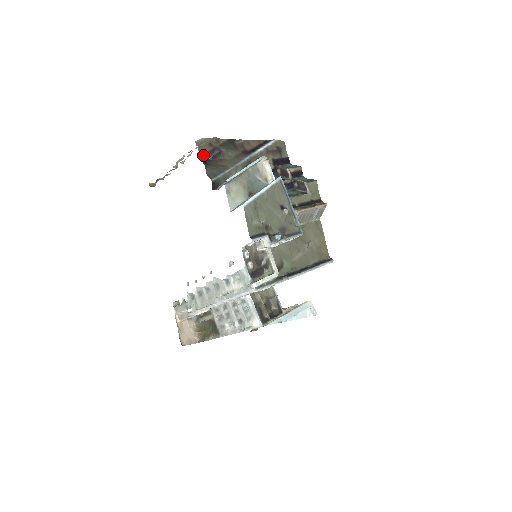
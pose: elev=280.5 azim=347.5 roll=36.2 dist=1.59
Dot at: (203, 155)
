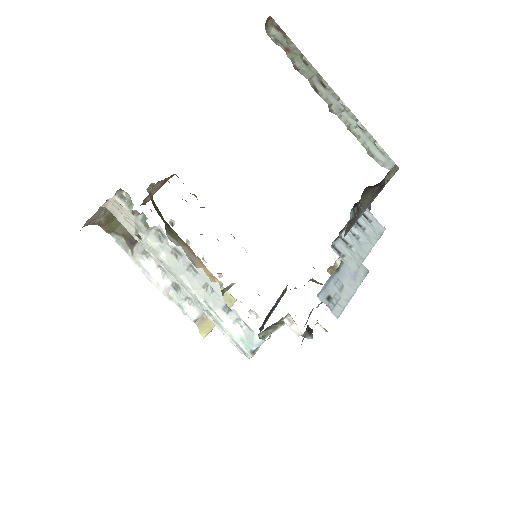
Dot at: occluded
